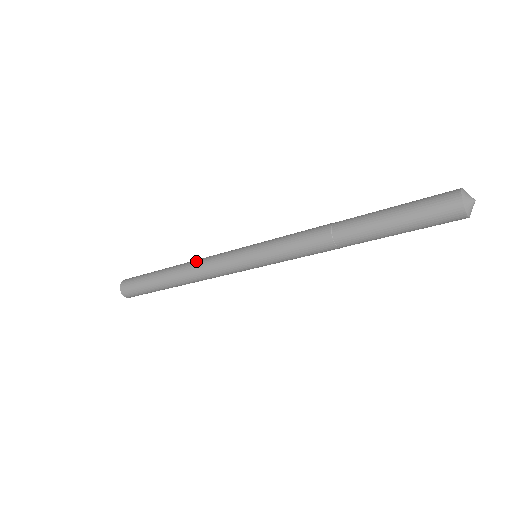
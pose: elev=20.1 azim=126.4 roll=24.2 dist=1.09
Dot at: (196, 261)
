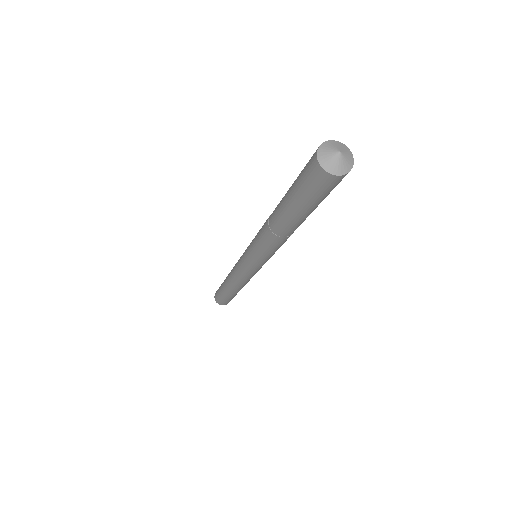
Dot at: (230, 273)
